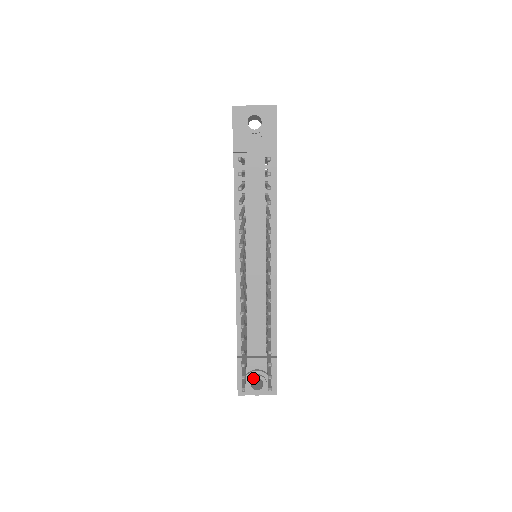
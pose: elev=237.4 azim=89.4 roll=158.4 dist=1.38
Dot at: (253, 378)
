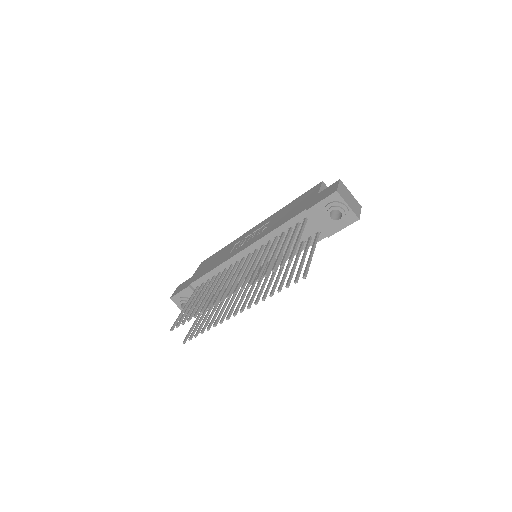
Dot at: occluded
